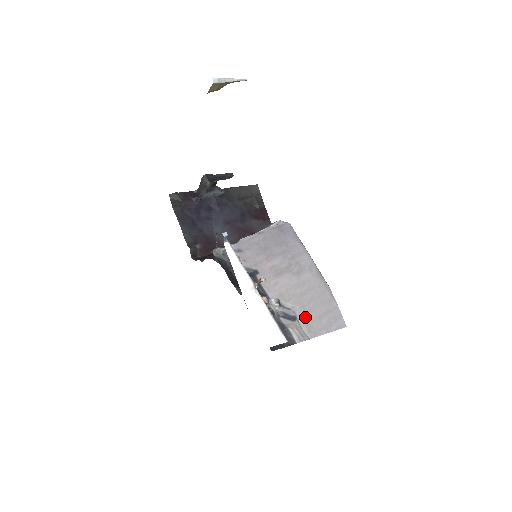
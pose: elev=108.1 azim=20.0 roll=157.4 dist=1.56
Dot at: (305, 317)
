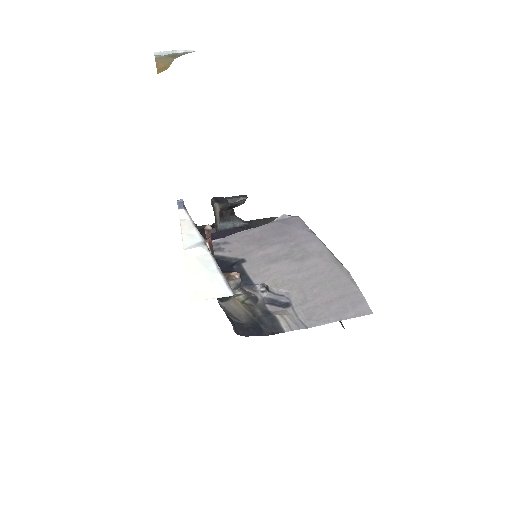
Dot at: (304, 303)
